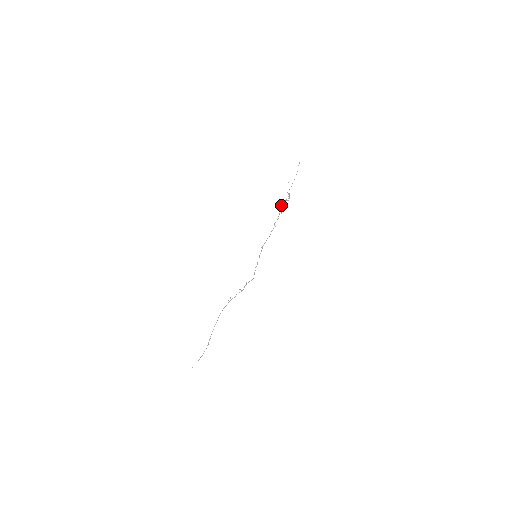
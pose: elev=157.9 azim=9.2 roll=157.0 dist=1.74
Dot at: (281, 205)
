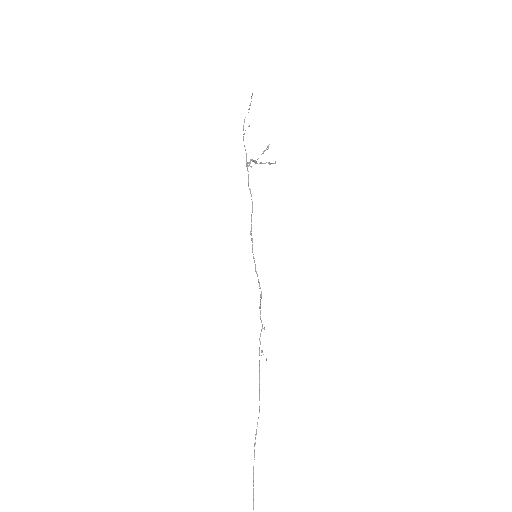
Dot at: (252, 160)
